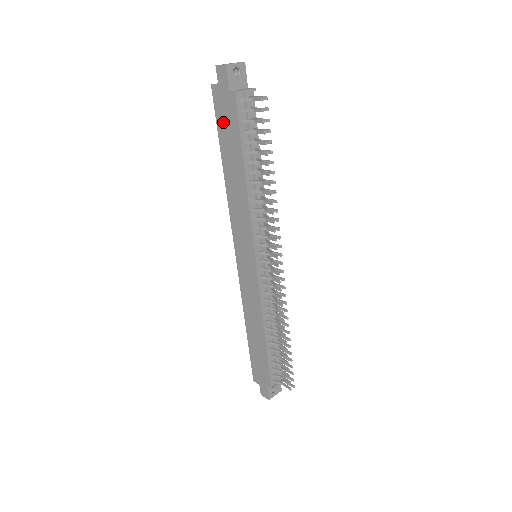
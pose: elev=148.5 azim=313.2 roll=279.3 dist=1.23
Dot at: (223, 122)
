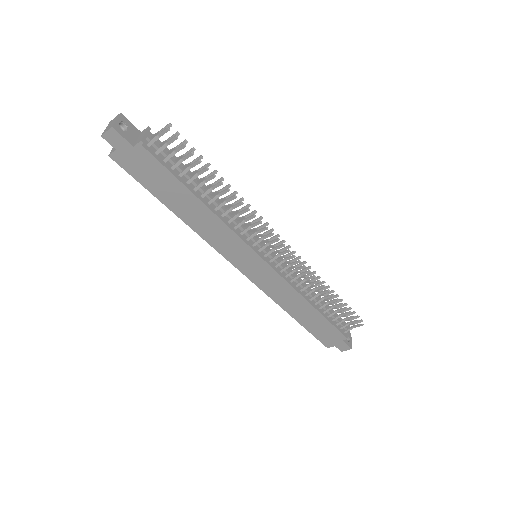
Dot at: (146, 177)
